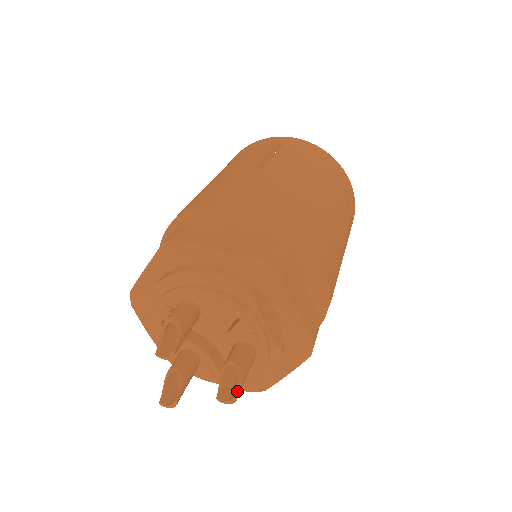
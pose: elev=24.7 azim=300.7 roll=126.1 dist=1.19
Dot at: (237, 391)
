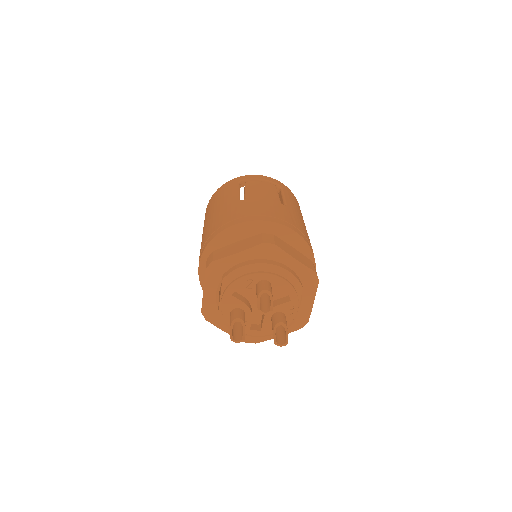
Dot at: (287, 340)
